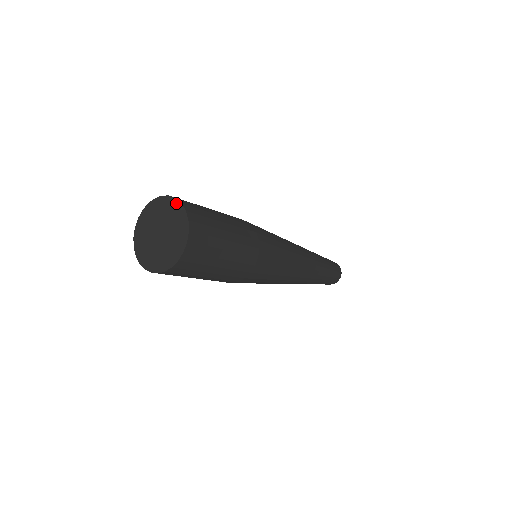
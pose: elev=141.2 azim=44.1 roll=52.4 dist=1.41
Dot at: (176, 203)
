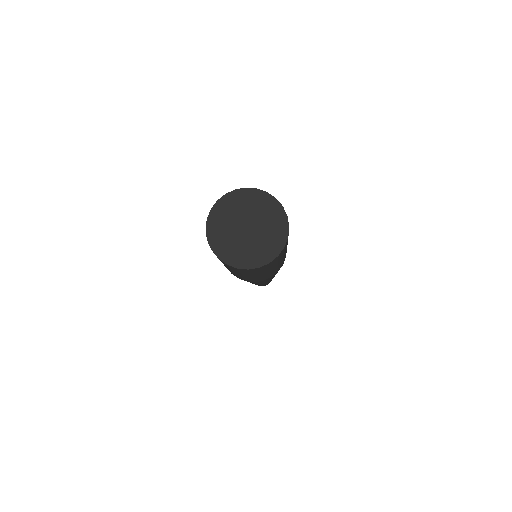
Dot at: (285, 230)
